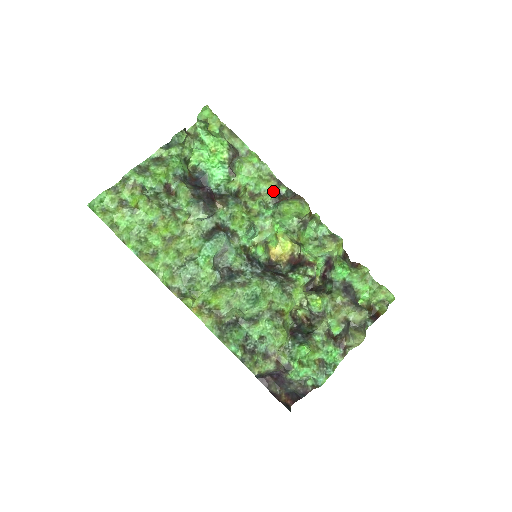
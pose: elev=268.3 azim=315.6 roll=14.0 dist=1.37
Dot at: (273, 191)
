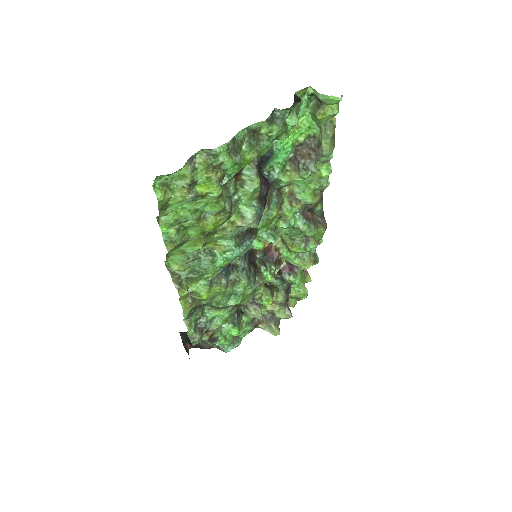
Dot at: (311, 204)
